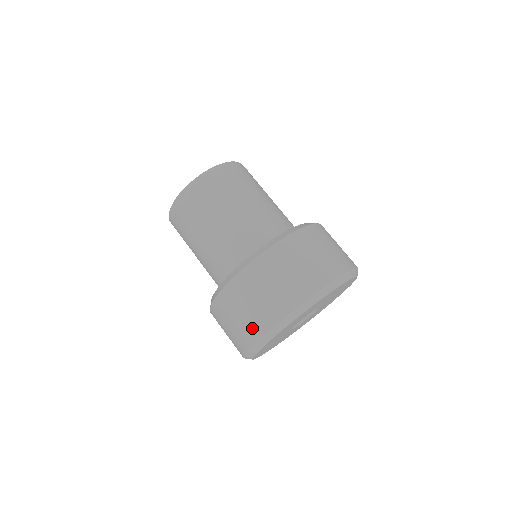
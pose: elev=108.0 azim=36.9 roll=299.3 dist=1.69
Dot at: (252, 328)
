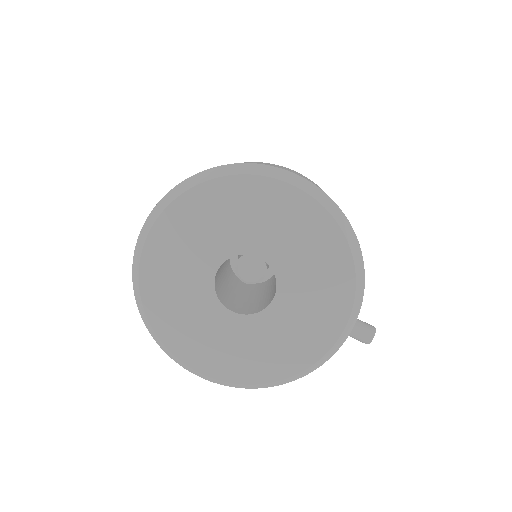
Dot at: occluded
